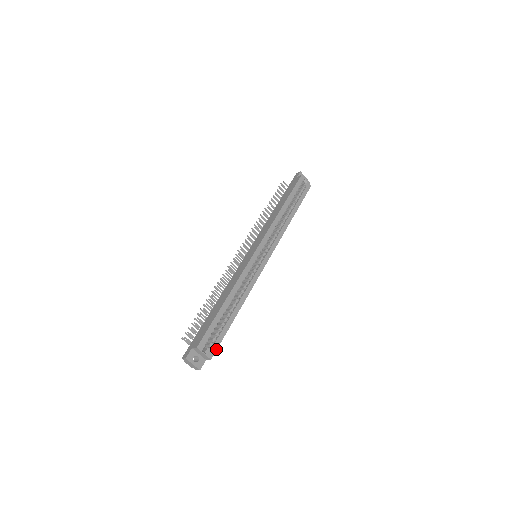
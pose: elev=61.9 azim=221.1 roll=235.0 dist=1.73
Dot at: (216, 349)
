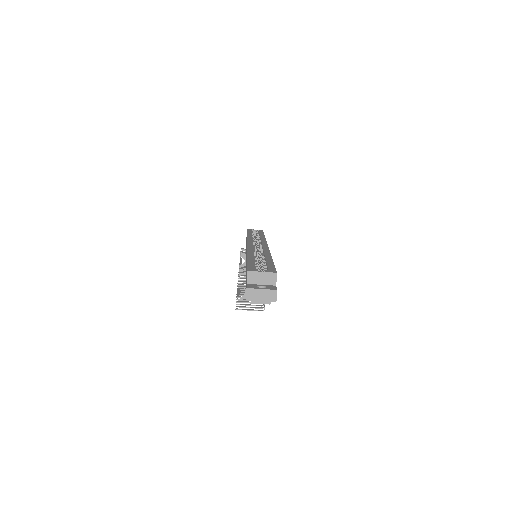
Dot at: (274, 270)
